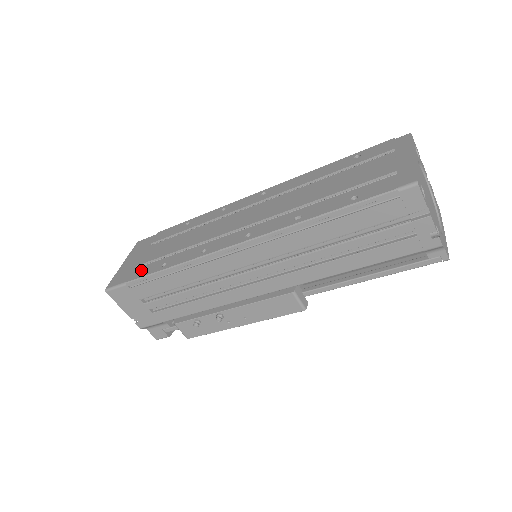
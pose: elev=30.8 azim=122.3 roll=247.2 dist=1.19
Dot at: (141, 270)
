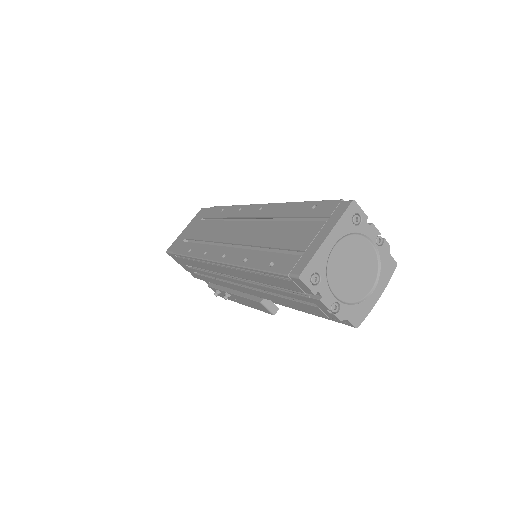
Dot at: (182, 246)
